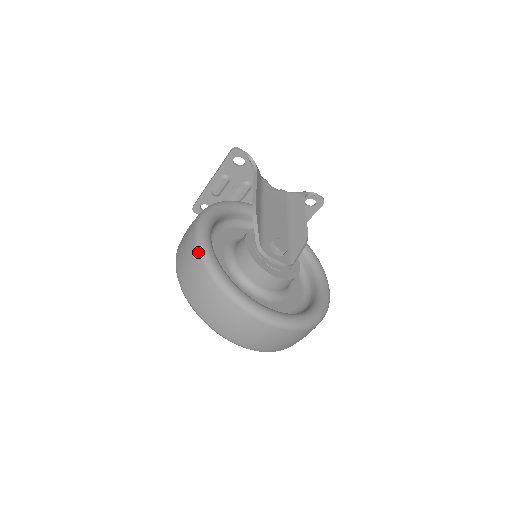
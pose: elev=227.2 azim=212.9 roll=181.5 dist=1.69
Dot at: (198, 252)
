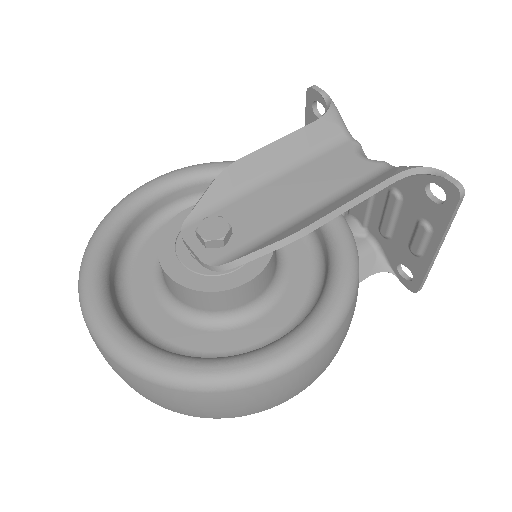
Dot at: occluded
